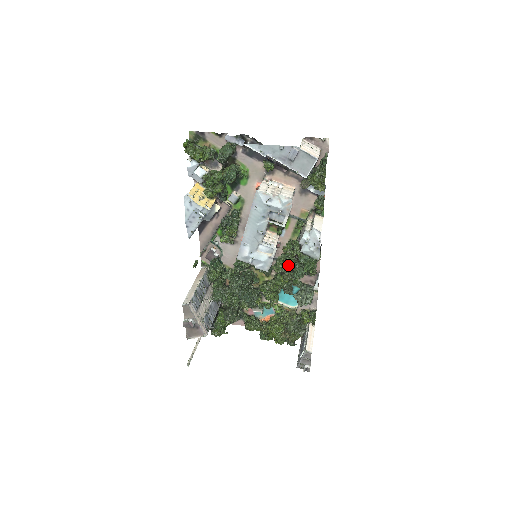
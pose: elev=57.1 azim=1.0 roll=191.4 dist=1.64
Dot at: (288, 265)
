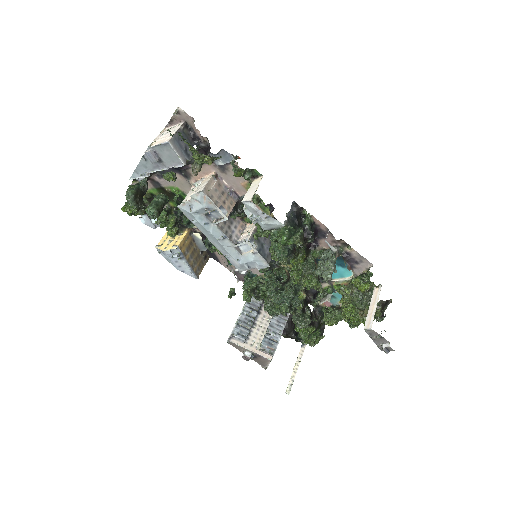
Dot at: occluded
